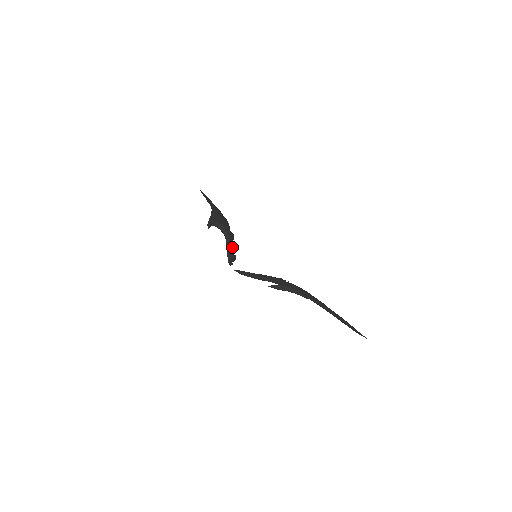
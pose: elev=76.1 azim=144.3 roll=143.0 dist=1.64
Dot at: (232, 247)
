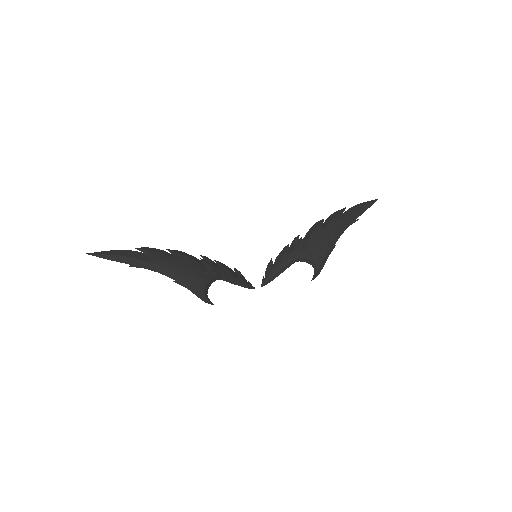
Dot at: (232, 276)
